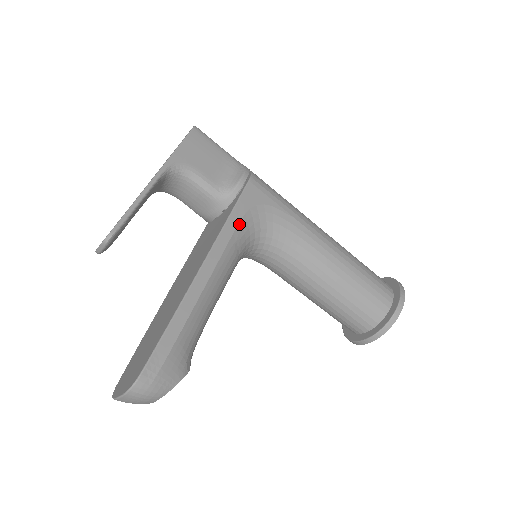
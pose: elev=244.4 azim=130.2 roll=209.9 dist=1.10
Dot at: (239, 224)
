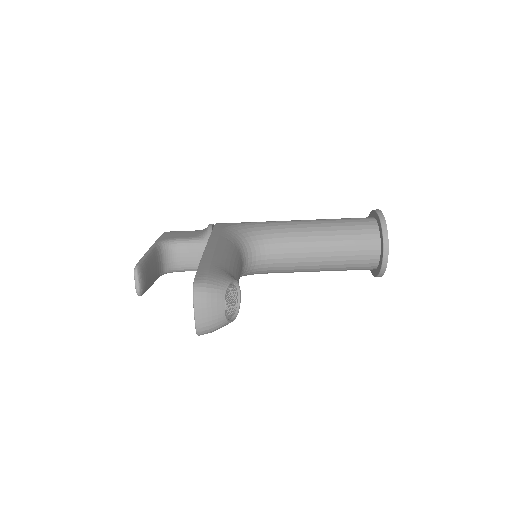
Dot at: (221, 232)
